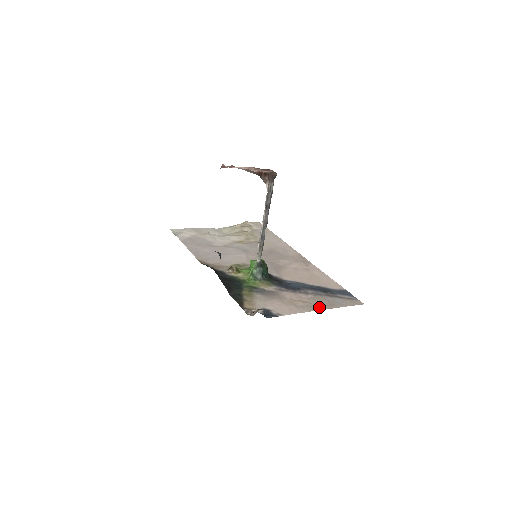
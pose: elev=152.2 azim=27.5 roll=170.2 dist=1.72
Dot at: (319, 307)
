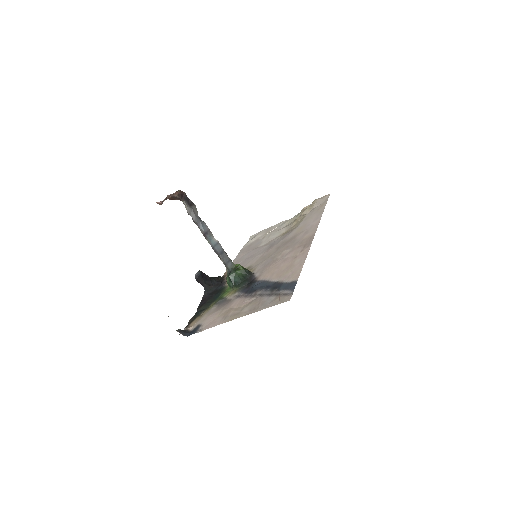
Dot at: (239, 315)
